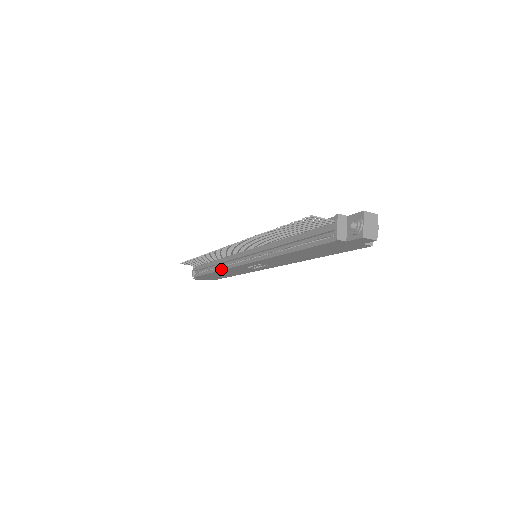
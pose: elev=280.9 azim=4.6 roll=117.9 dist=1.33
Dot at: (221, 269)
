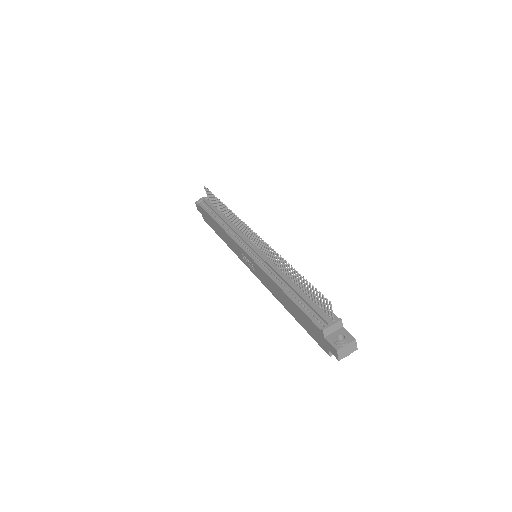
Dot at: (225, 229)
